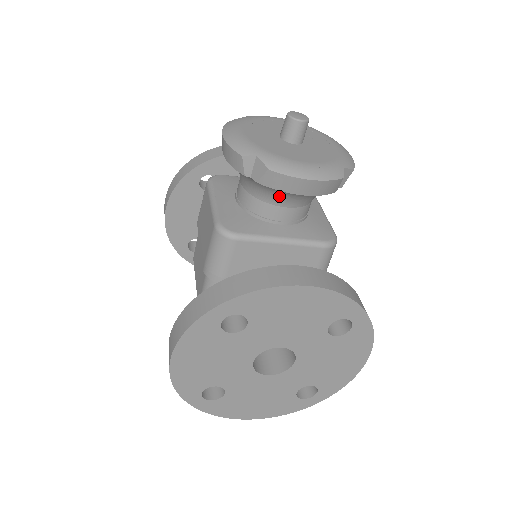
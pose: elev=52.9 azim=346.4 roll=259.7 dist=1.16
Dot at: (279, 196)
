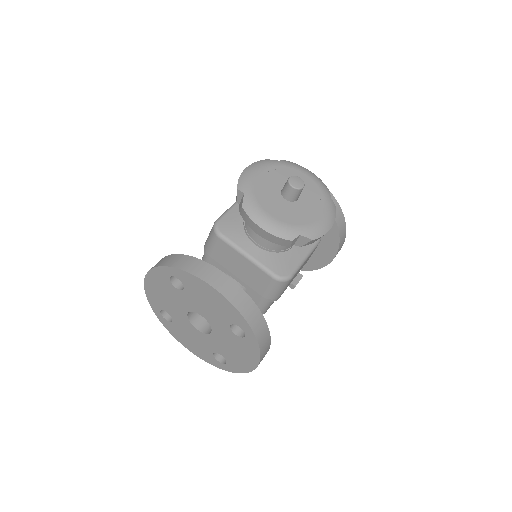
Dot at: occluded
